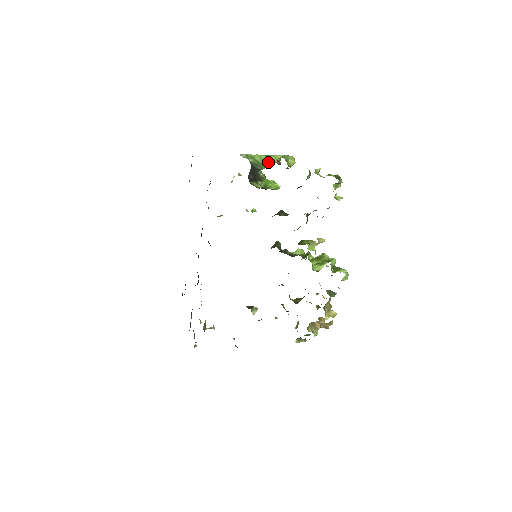
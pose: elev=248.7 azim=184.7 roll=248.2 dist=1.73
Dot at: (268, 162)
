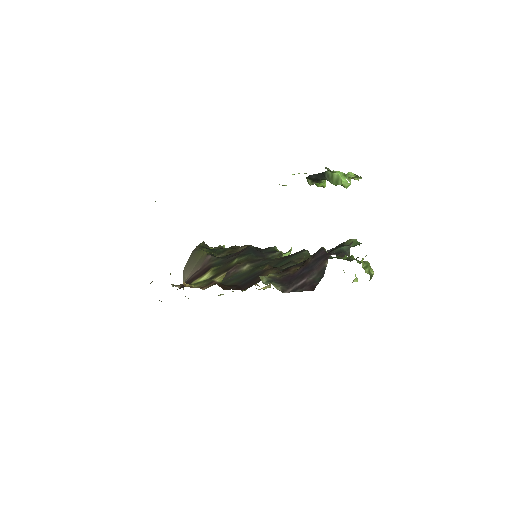
Dot at: (340, 184)
